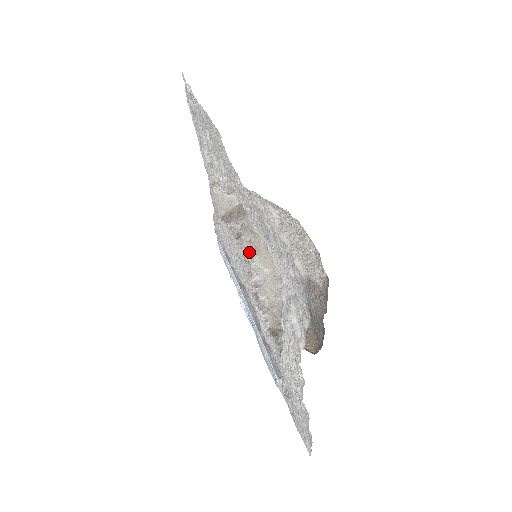
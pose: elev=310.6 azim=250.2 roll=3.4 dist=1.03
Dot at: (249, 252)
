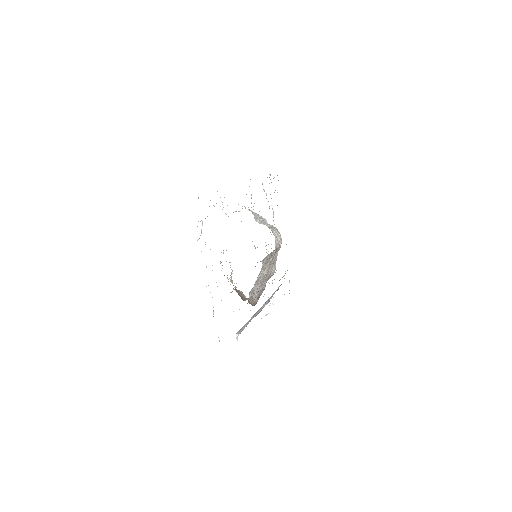
Dot at: (263, 263)
